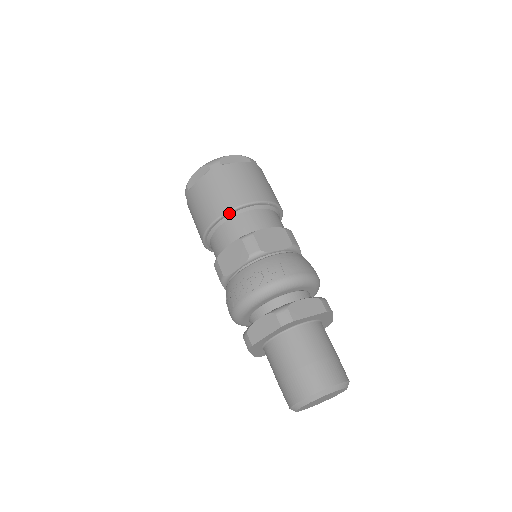
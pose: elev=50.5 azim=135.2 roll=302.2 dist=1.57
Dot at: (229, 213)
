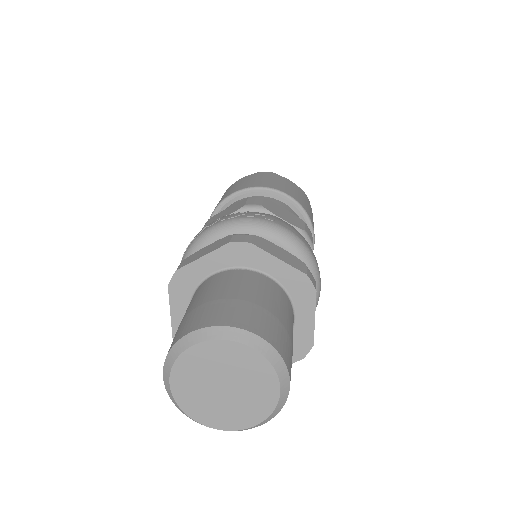
Dot at: (251, 190)
